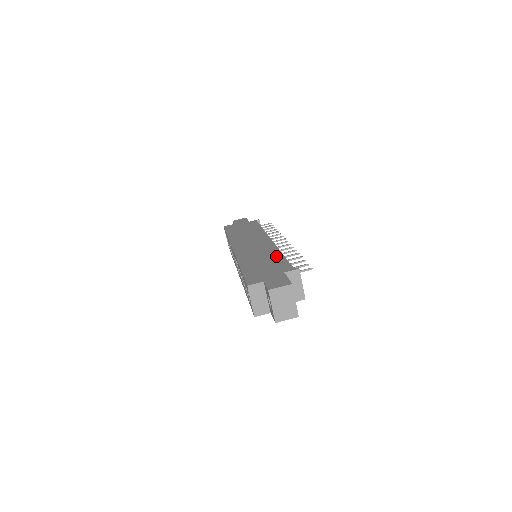
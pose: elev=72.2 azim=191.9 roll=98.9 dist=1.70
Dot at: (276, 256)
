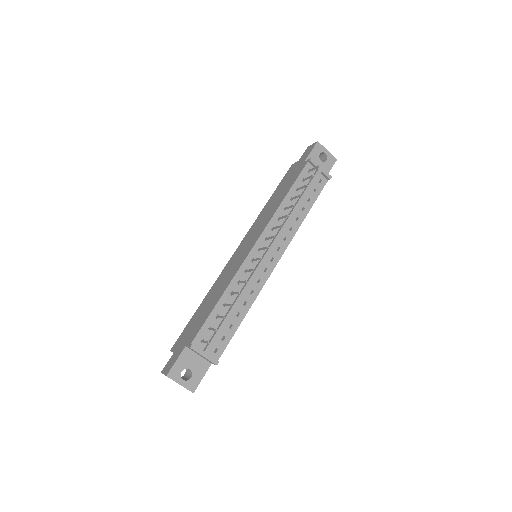
Dot at: (215, 300)
